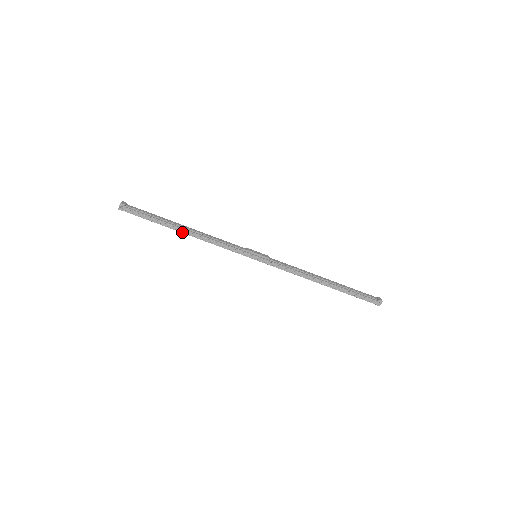
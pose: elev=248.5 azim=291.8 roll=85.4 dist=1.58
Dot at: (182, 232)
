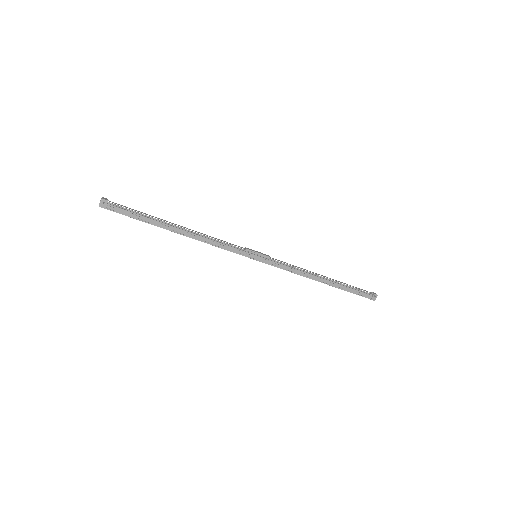
Dot at: (176, 232)
